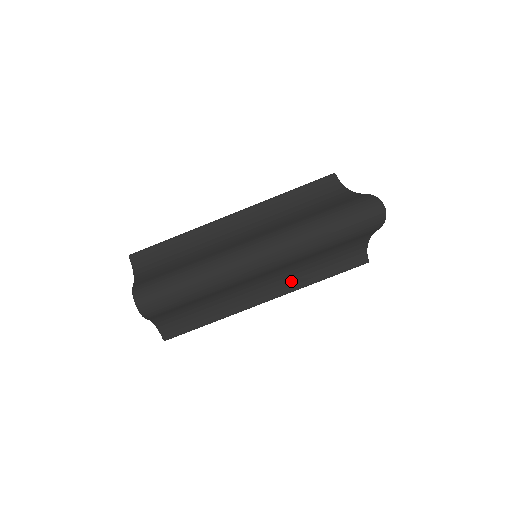
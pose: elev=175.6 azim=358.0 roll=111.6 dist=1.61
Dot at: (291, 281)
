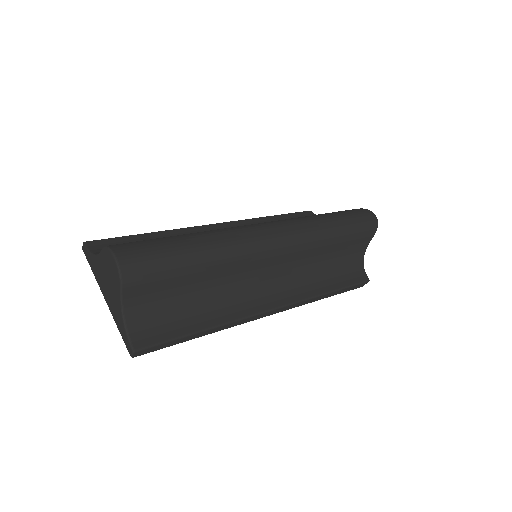
Dot at: (300, 287)
